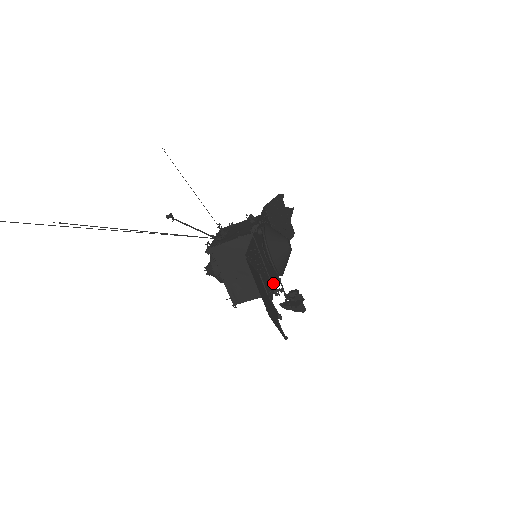
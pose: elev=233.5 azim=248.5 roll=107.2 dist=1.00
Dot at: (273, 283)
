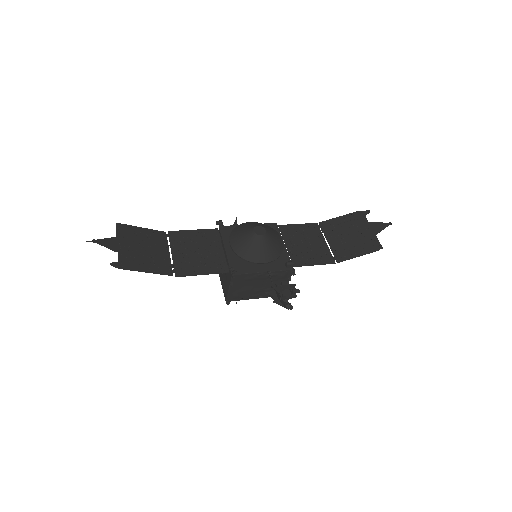
Dot at: (235, 267)
